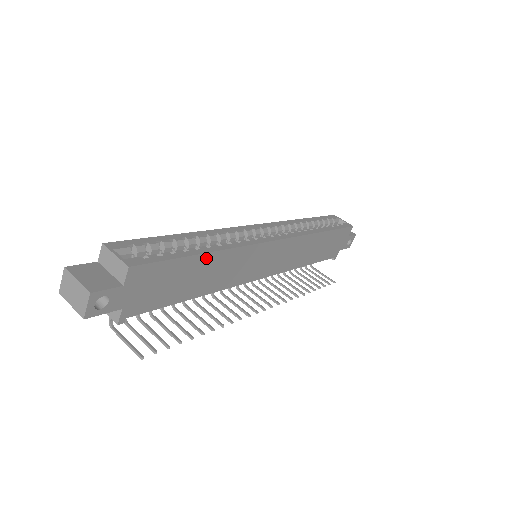
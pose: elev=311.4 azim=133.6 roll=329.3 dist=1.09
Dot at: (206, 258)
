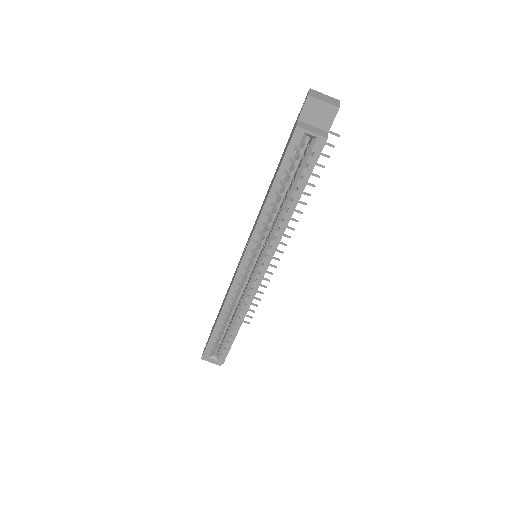
Dot at: (240, 326)
